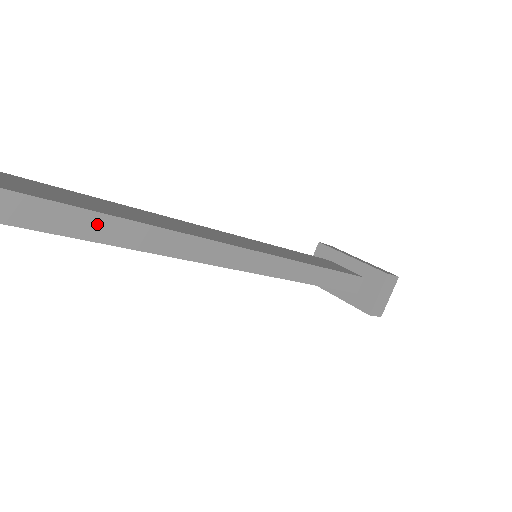
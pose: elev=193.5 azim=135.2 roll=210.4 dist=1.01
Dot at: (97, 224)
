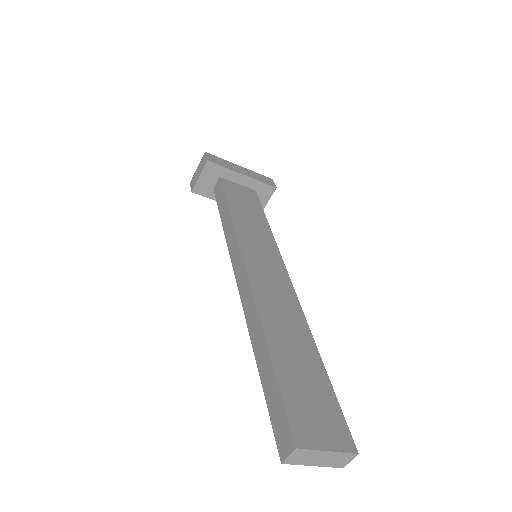
Dot at: occluded
